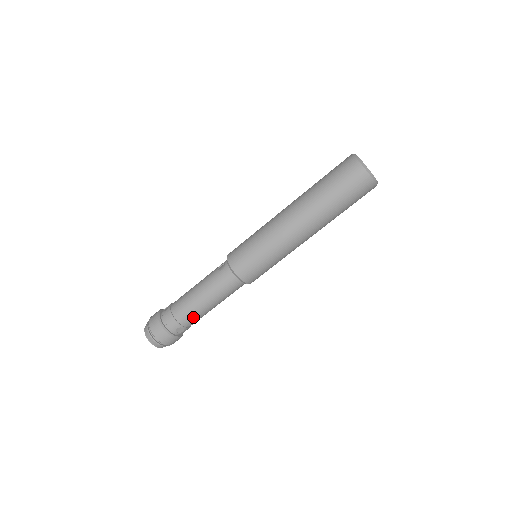
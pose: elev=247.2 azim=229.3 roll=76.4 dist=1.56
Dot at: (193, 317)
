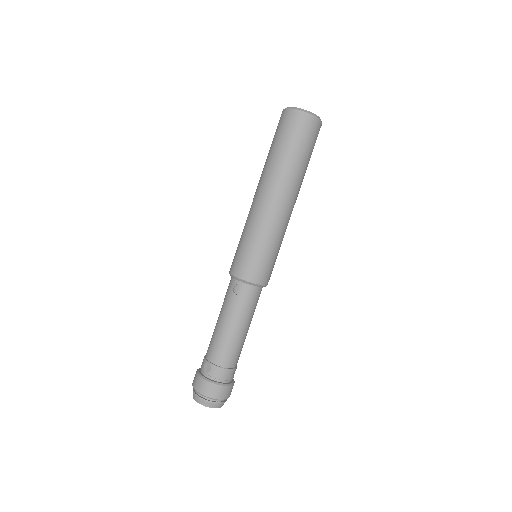
Dot at: (240, 352)
